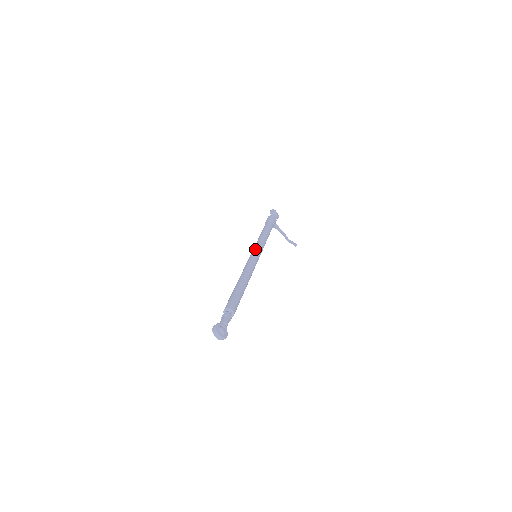
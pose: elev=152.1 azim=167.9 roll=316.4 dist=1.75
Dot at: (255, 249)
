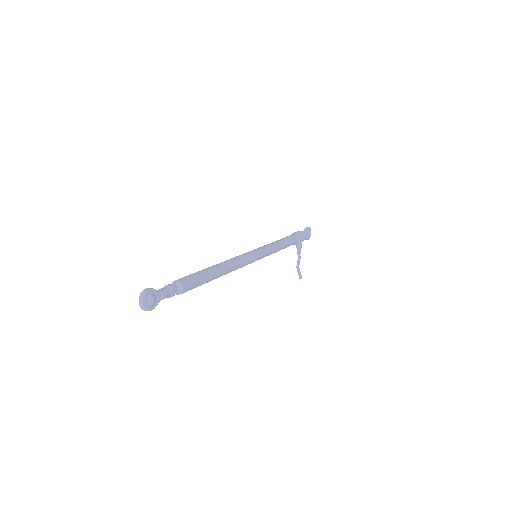
Dot at: (261, 249)
